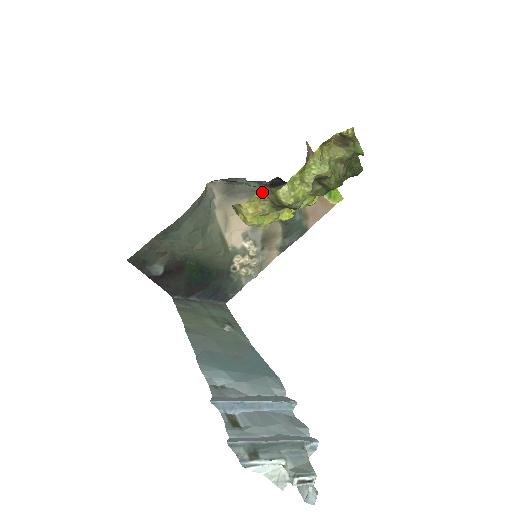
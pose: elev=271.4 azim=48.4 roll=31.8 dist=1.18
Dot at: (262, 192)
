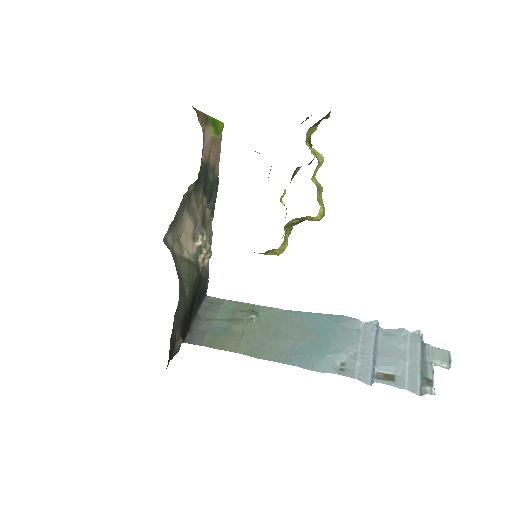
Dot at: (288, 224)
